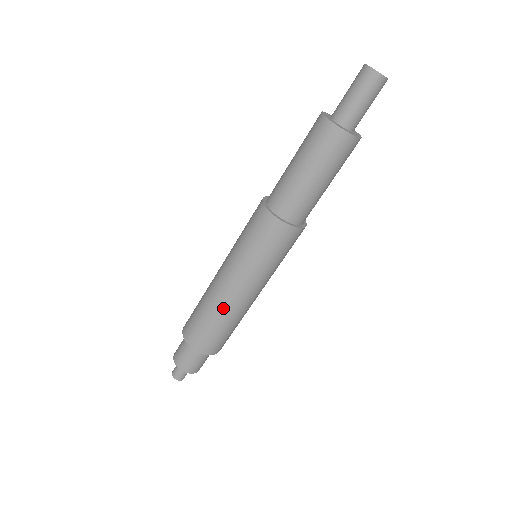
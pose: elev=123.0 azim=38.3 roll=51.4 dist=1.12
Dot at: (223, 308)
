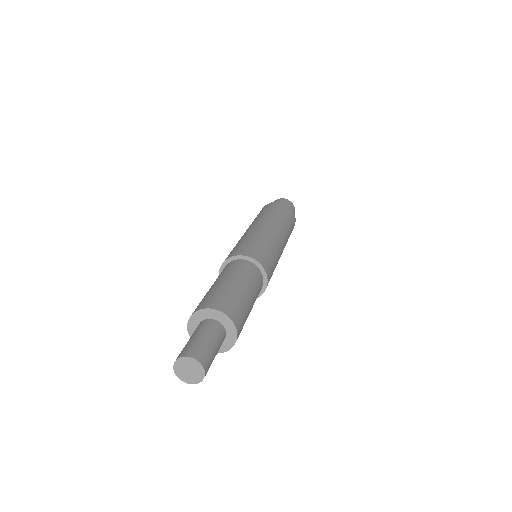
Dot at: occluded
